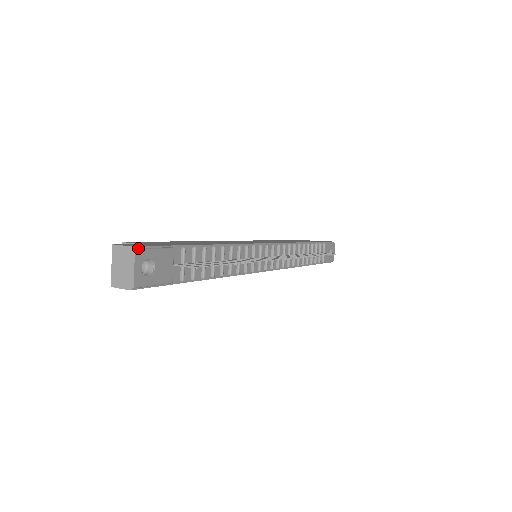
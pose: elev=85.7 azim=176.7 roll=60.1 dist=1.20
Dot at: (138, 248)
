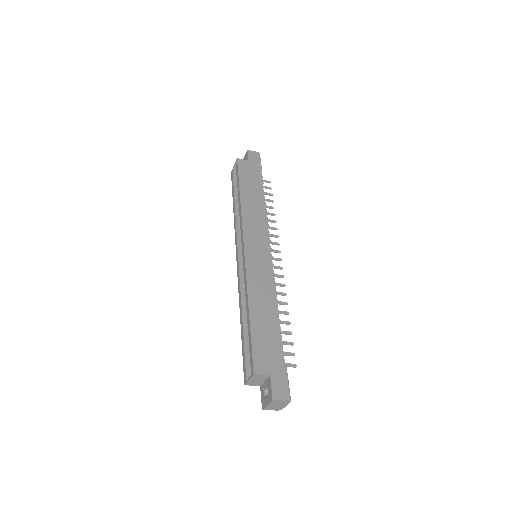
Dot at: (290, 397)
